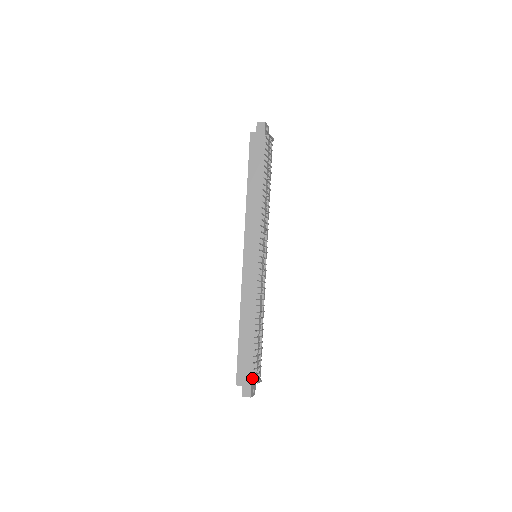
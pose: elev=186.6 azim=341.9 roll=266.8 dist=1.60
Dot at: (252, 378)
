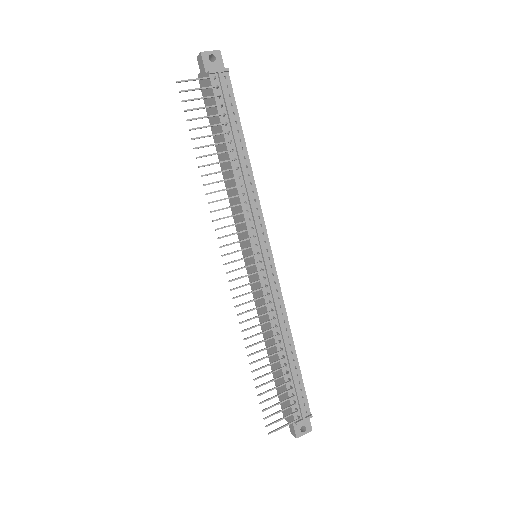
Dot at: (291, 416)
